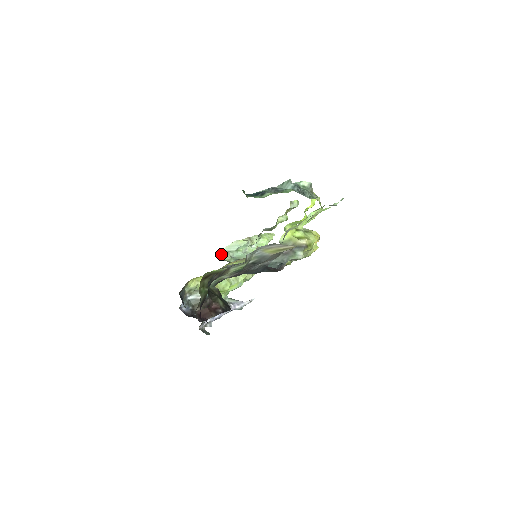
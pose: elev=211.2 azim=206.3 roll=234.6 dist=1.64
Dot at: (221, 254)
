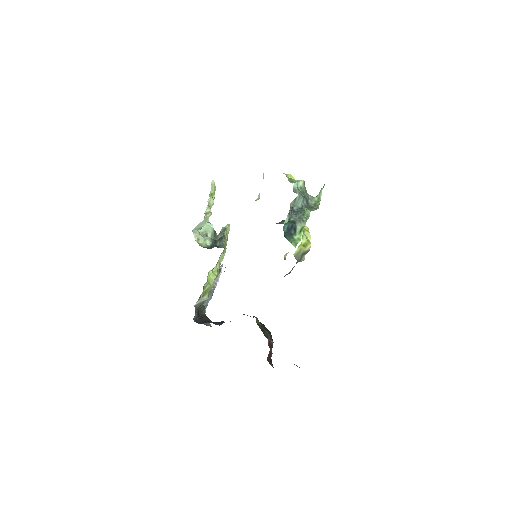
Dot at: occluded
